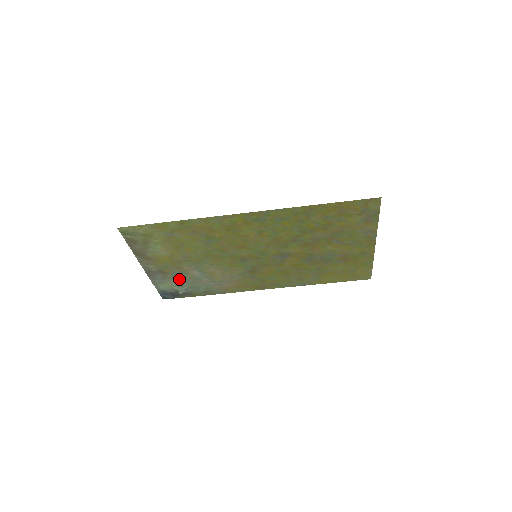
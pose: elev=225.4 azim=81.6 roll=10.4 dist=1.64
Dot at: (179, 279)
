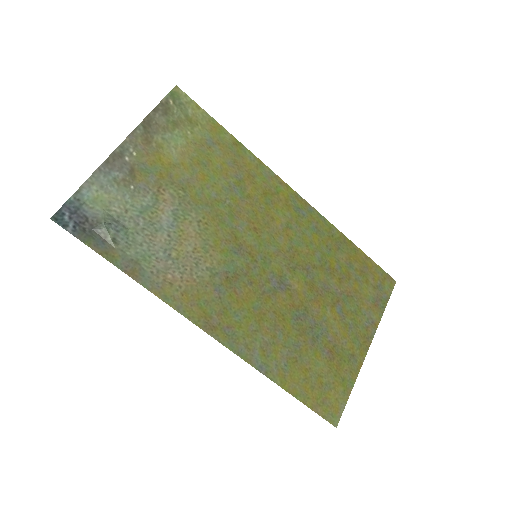
Dot at: (132, 205)
